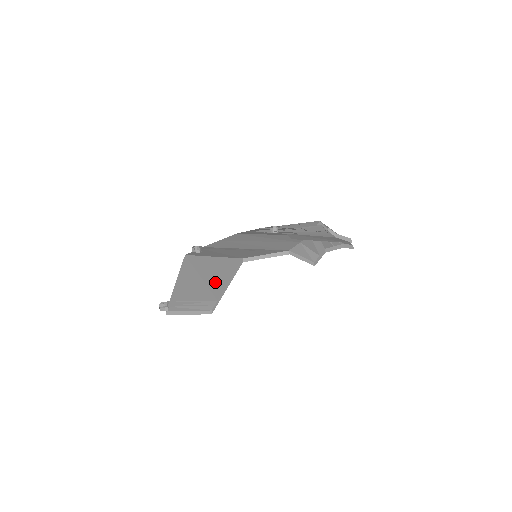
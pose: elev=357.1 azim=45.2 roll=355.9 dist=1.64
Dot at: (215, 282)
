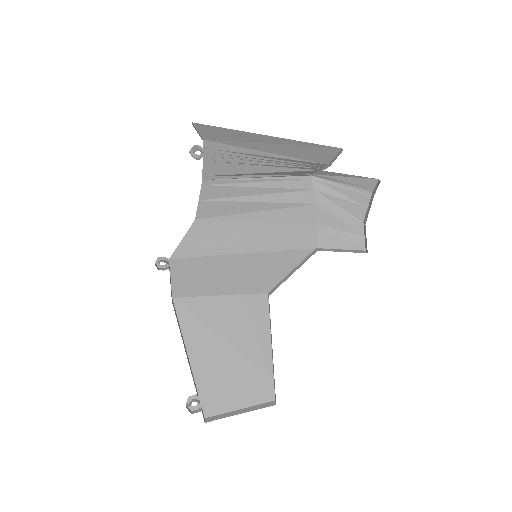
Dot at: (248, 342)
